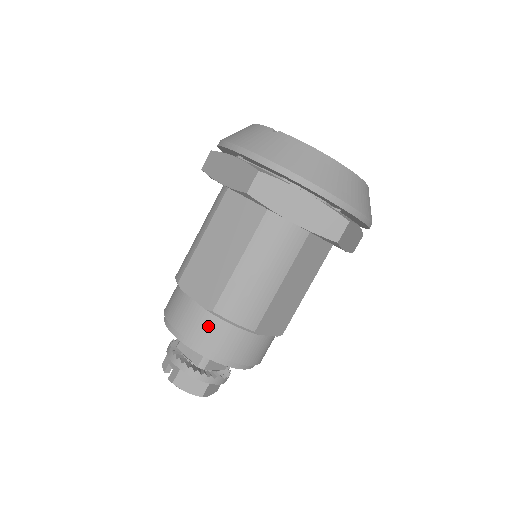
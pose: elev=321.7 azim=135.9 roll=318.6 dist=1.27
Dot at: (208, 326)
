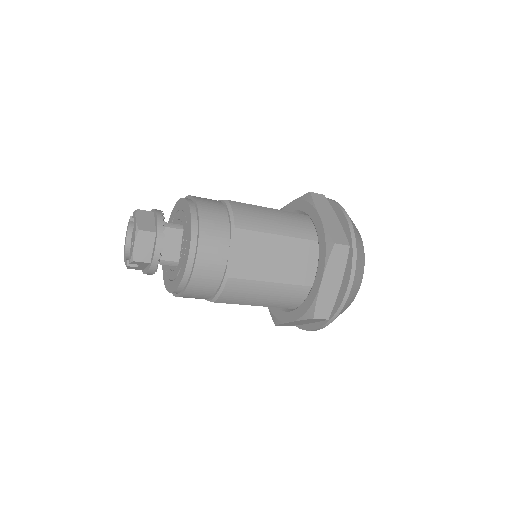
Dot at: (213, 203)
